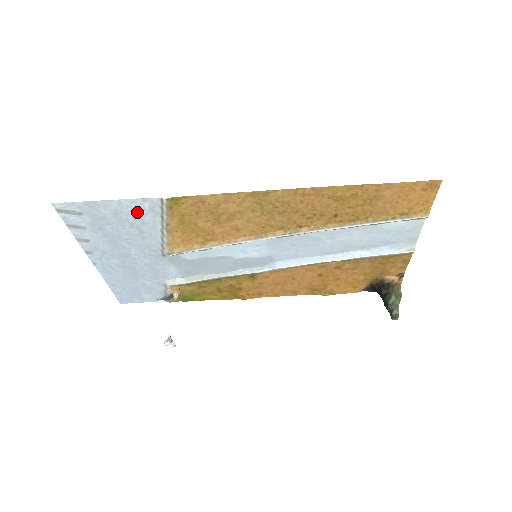
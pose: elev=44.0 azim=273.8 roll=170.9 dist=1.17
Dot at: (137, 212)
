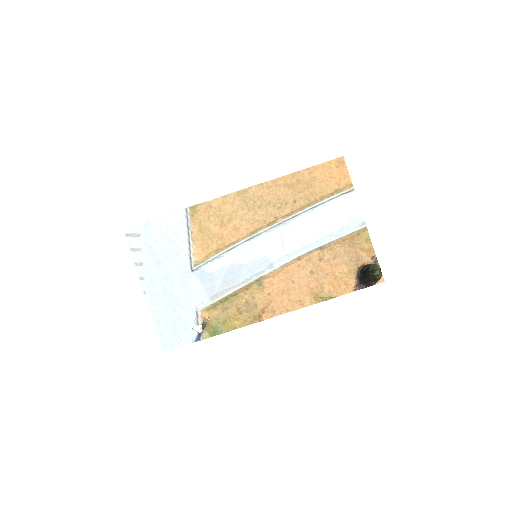
Dot at: (173, 226)
